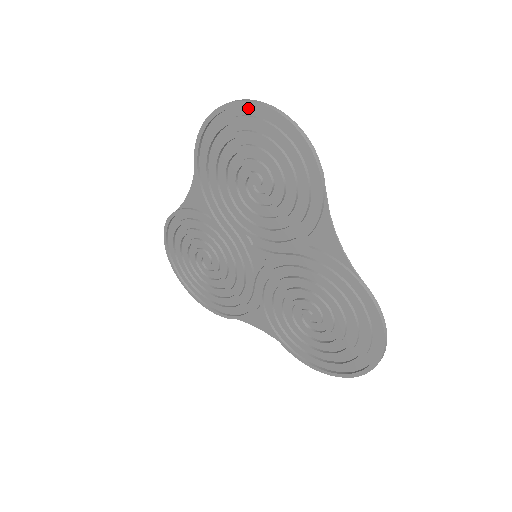
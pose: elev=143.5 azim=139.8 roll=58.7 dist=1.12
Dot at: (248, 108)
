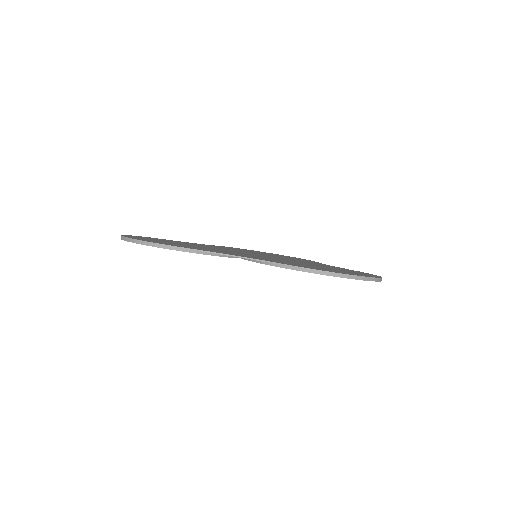
Dot at: occluded
